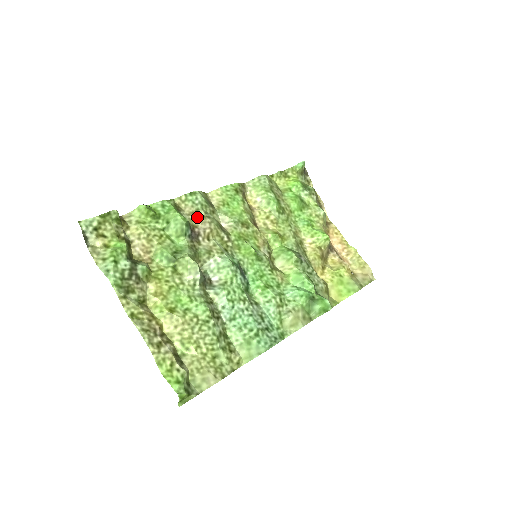
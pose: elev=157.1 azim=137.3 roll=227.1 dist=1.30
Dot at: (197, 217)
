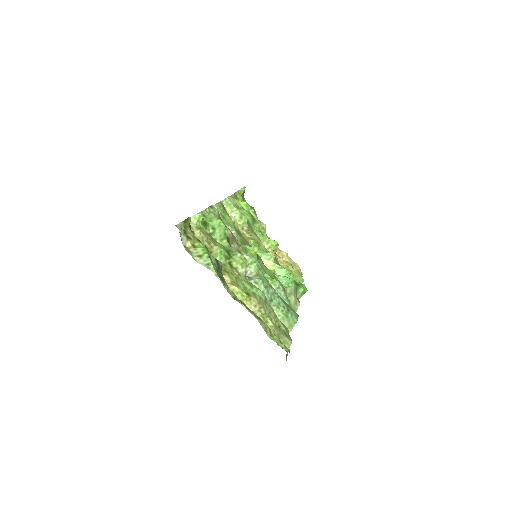
Dot at: occluded
